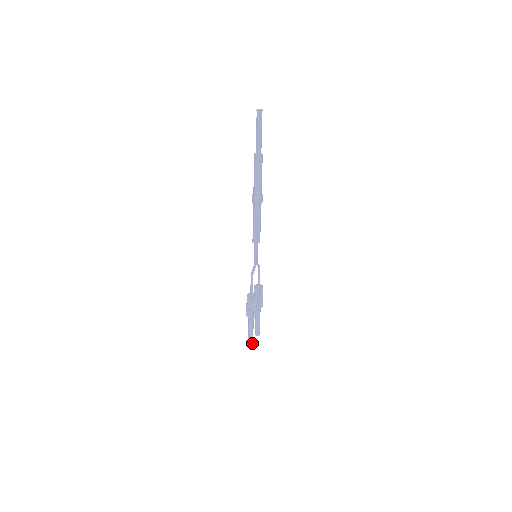
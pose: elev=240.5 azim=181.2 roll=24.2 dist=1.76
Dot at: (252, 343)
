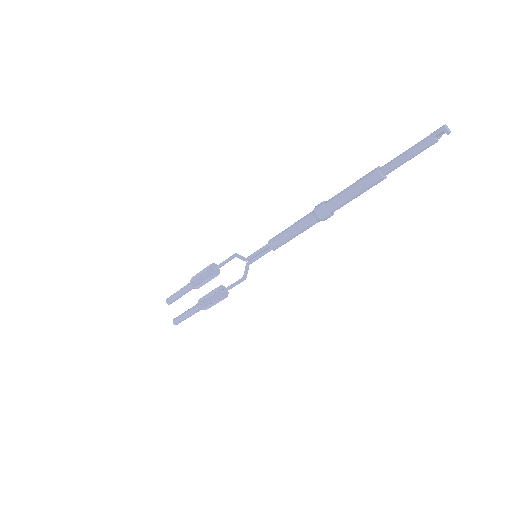
Dot at: occluded
